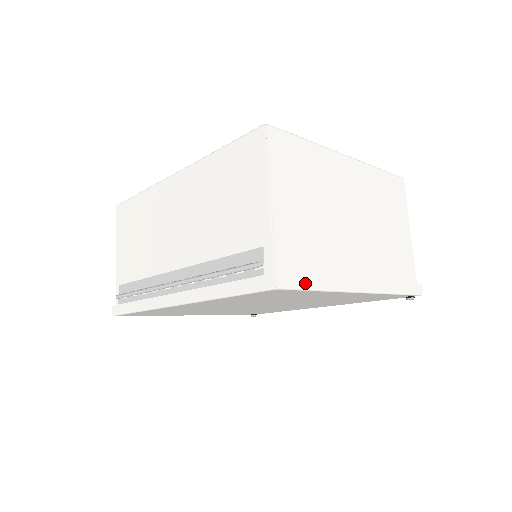
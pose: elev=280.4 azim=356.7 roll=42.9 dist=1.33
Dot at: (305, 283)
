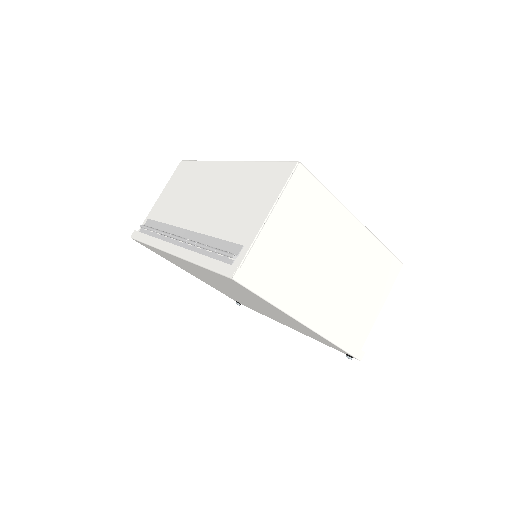
Dot at: (258, 289)
